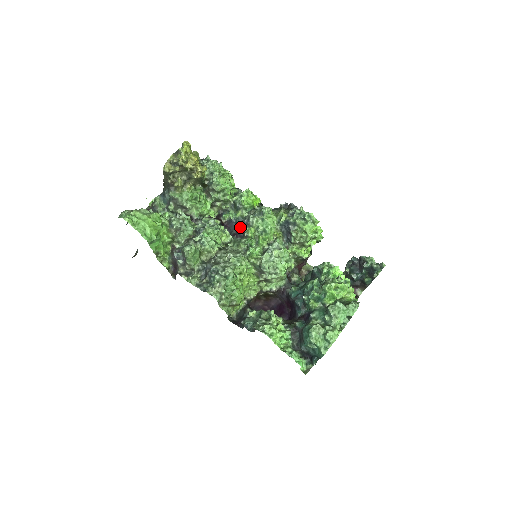
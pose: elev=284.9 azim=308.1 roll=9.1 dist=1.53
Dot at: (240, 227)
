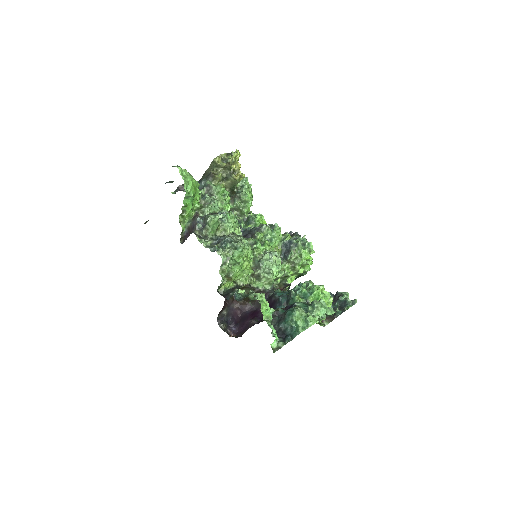
Dot at: (250, 232)
